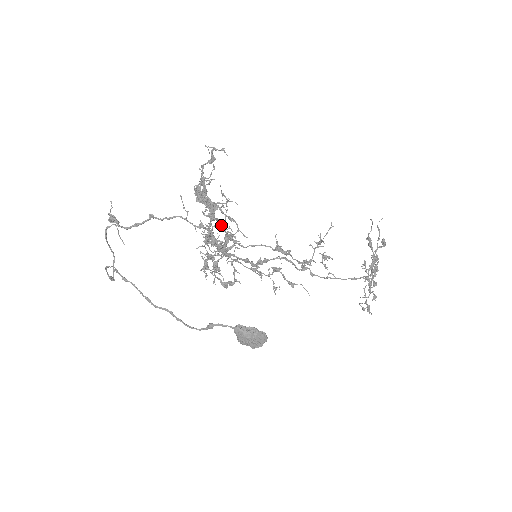
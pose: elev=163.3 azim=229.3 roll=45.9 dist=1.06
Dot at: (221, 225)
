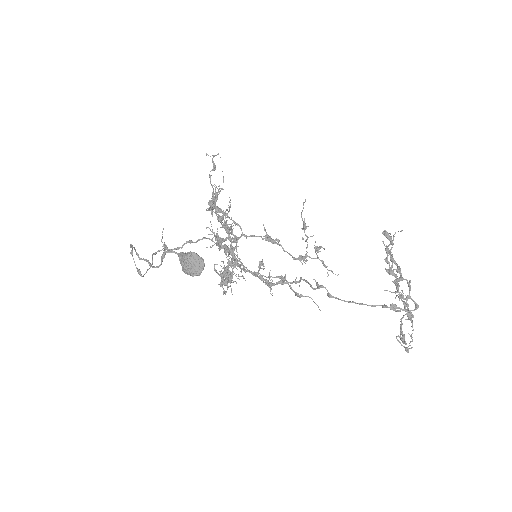
Dot at: (220, 219)
